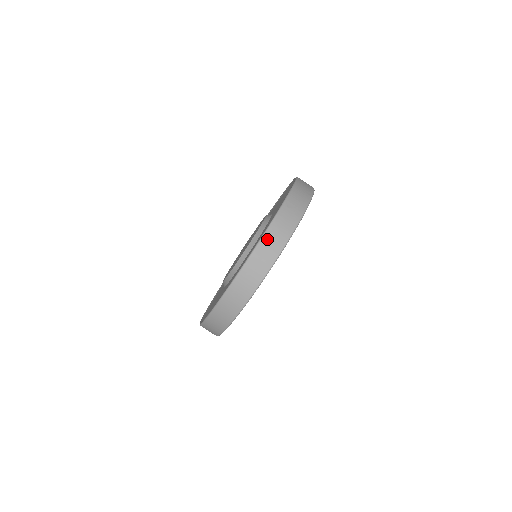
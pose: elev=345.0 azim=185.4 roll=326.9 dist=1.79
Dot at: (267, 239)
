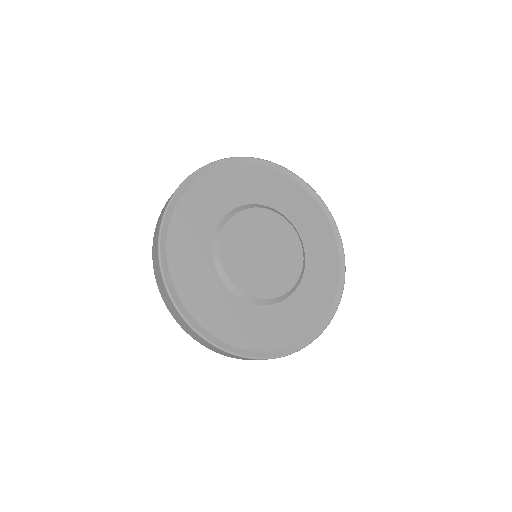
Dot at: occluded
